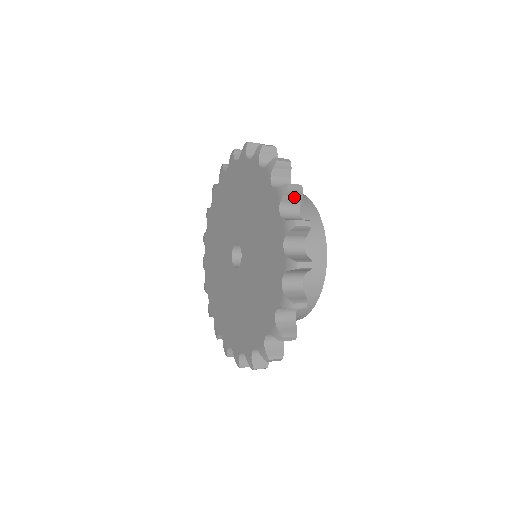
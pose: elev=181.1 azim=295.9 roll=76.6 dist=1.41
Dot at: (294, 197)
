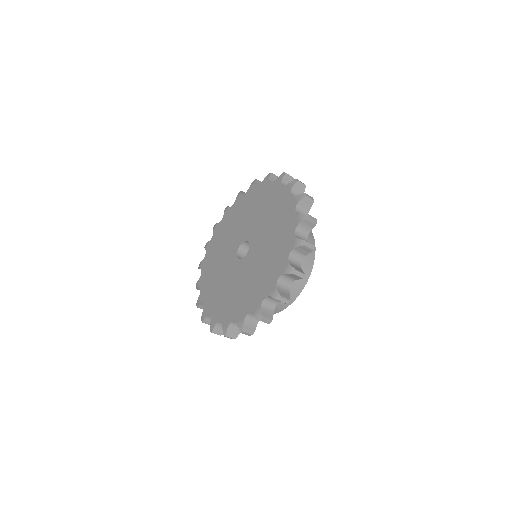
Dot at: (300, 189)
